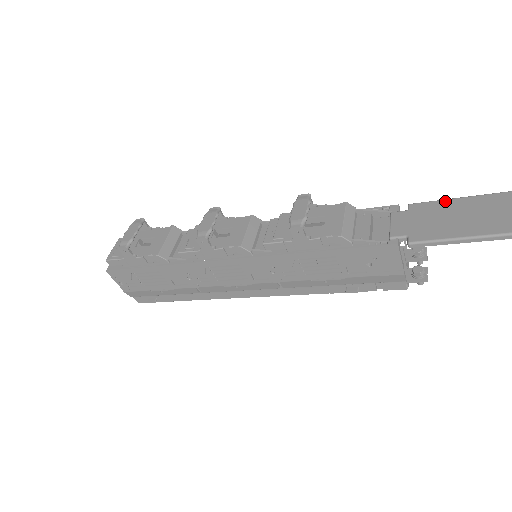
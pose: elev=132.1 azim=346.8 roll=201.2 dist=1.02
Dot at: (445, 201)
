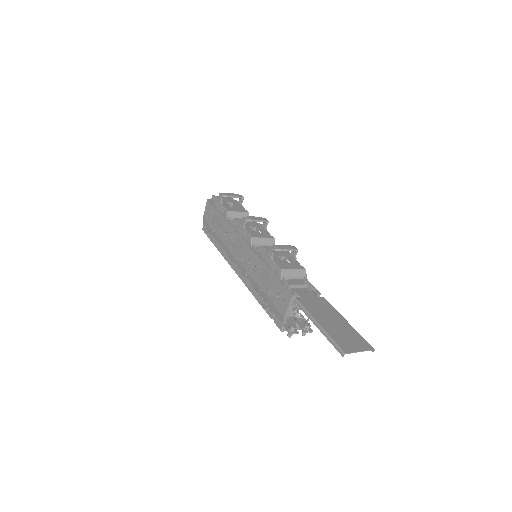
Dot at: (335, 309)
